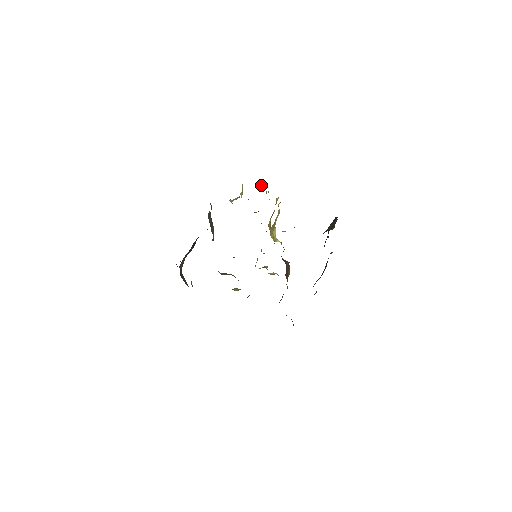
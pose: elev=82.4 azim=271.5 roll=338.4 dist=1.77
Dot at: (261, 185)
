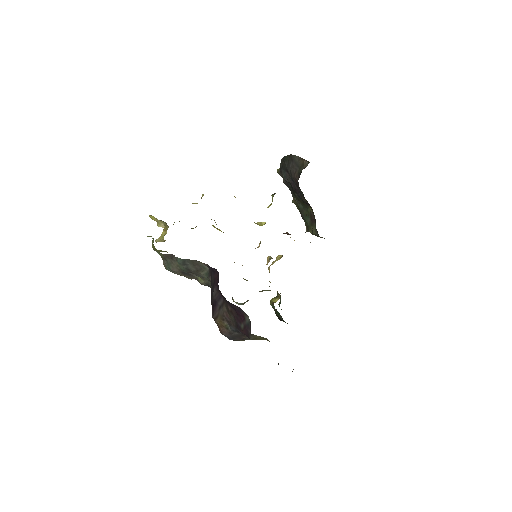
Dot at: occluded
